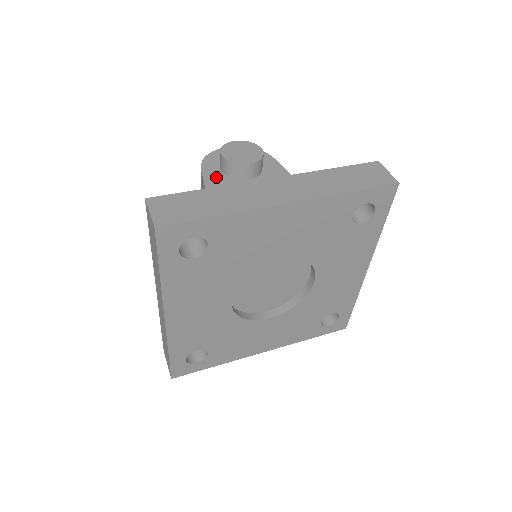
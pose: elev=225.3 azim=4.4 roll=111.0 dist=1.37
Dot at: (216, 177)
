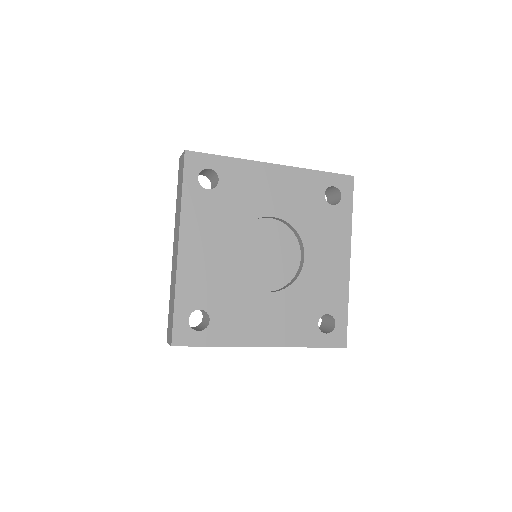
Dot at: occluded
